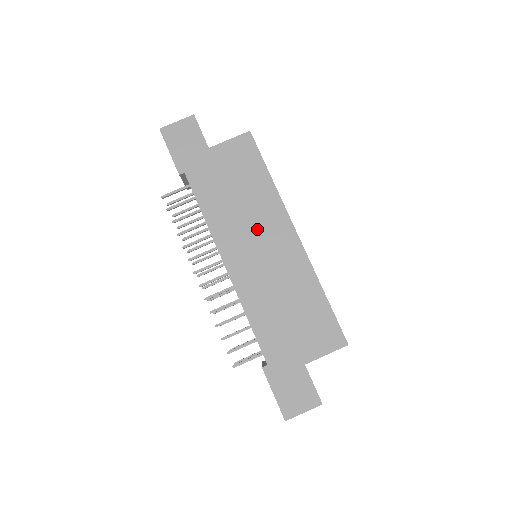
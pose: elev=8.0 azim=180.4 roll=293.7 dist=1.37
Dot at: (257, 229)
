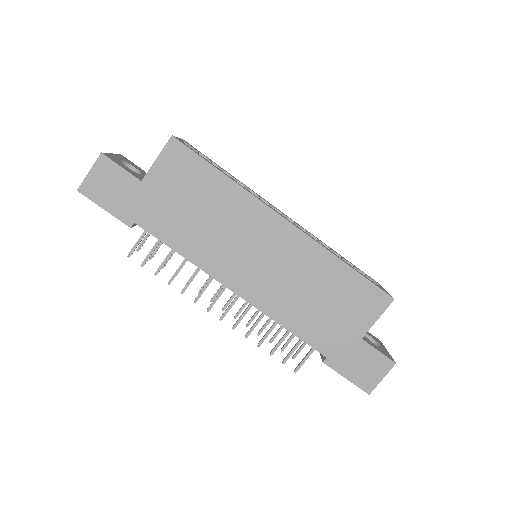
Dot at: (243, 238)
